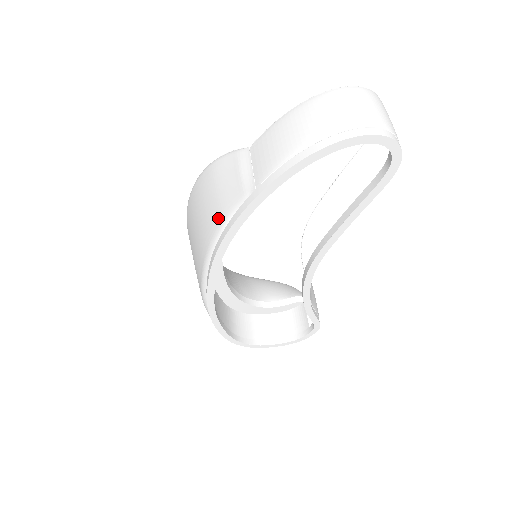
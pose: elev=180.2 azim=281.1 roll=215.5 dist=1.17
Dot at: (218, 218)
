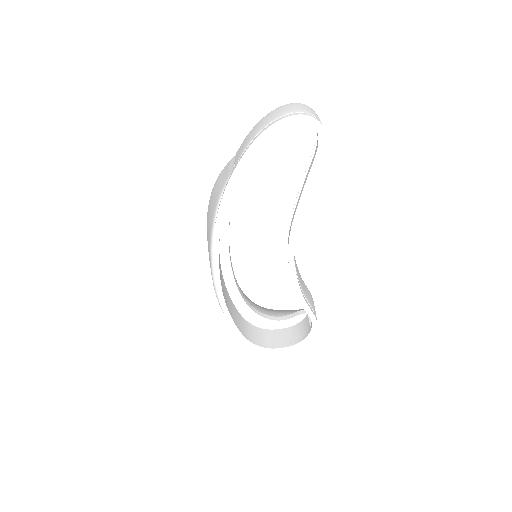
Dot at: (216, 202)
